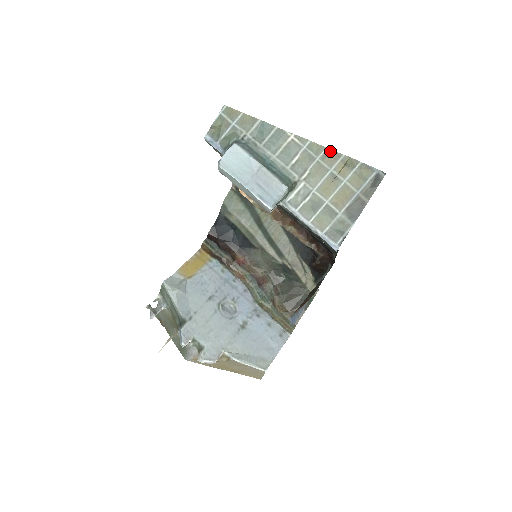
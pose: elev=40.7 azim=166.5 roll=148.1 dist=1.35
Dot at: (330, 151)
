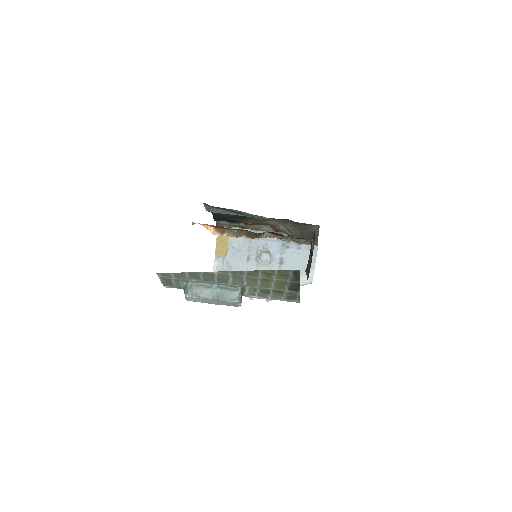
Dot at: (249, 272)
